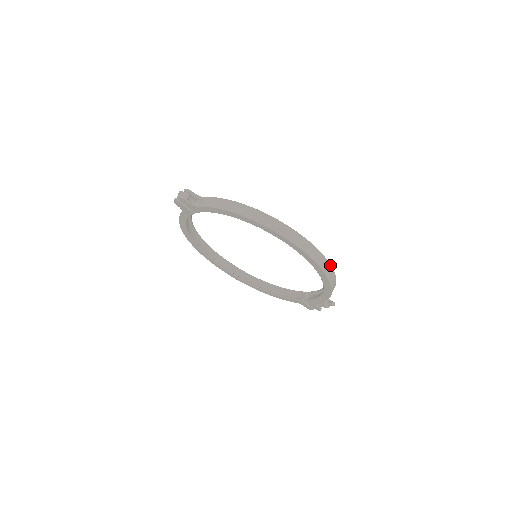
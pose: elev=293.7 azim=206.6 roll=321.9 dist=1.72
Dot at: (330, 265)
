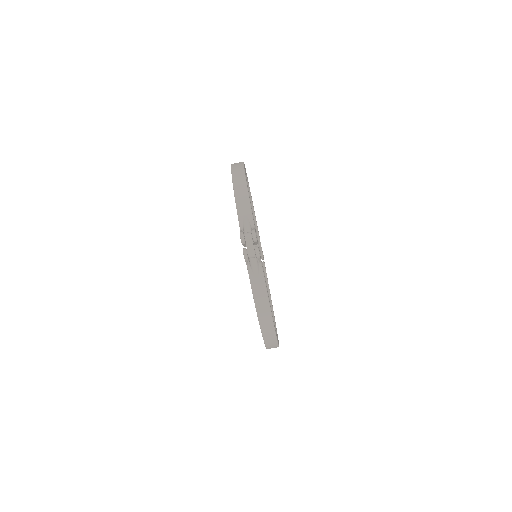
Dot at: occluded
